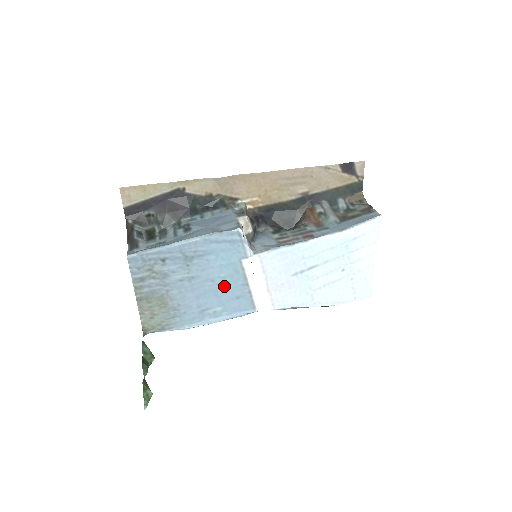
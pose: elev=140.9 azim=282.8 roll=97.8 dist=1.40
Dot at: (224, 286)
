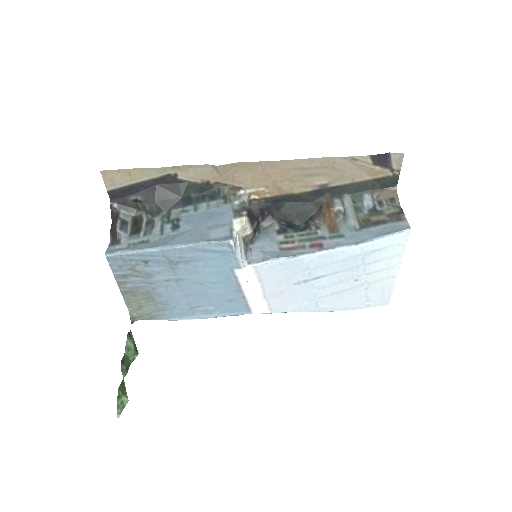
Dot at: (215, 290)
